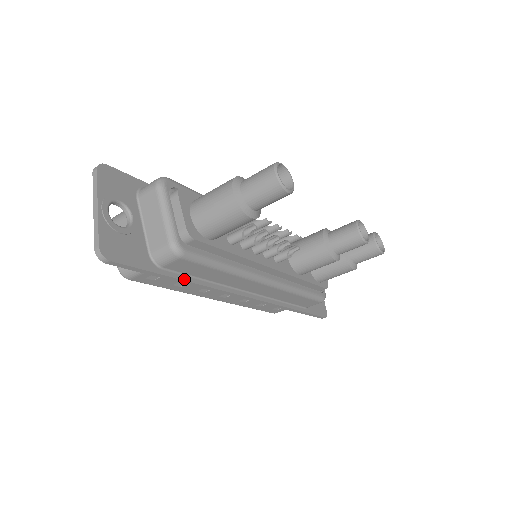
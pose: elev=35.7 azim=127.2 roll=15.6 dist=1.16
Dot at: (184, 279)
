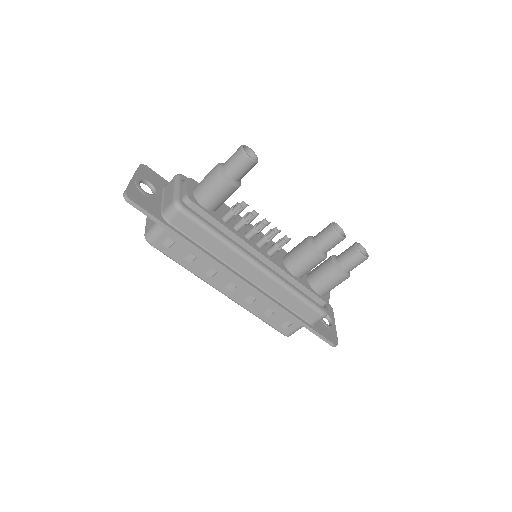
Dot at: (185, 238)
